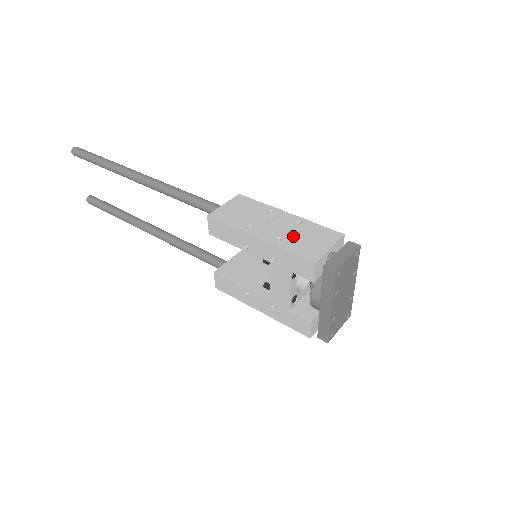
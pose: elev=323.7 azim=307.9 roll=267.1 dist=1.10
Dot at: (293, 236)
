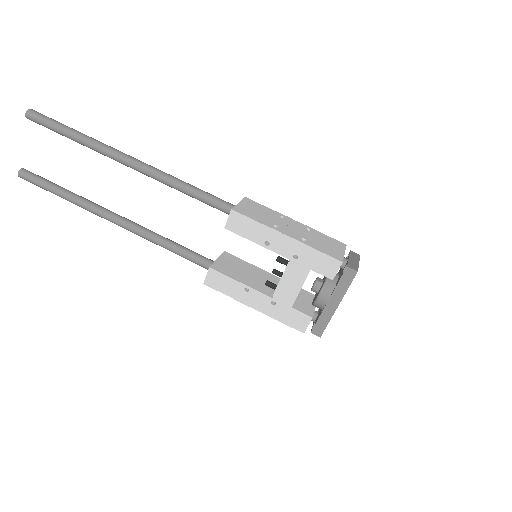
Dot at: (313, 239)
